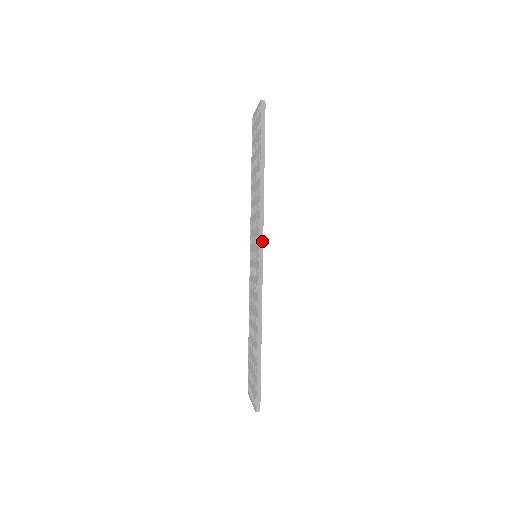
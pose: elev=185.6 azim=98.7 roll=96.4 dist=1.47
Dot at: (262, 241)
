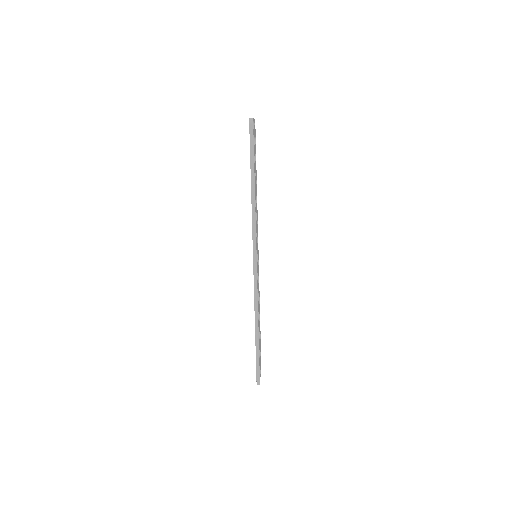
Dot at: (255, 251)
